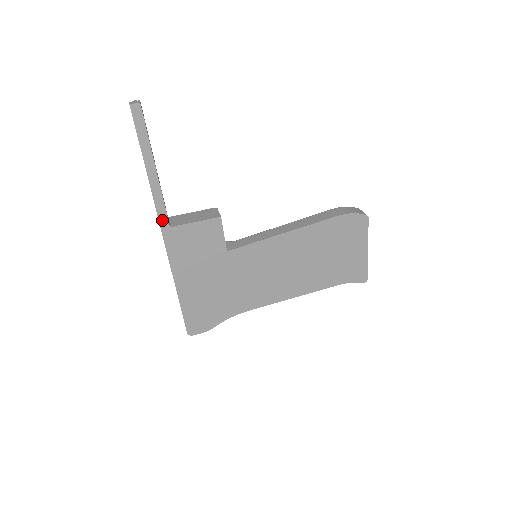
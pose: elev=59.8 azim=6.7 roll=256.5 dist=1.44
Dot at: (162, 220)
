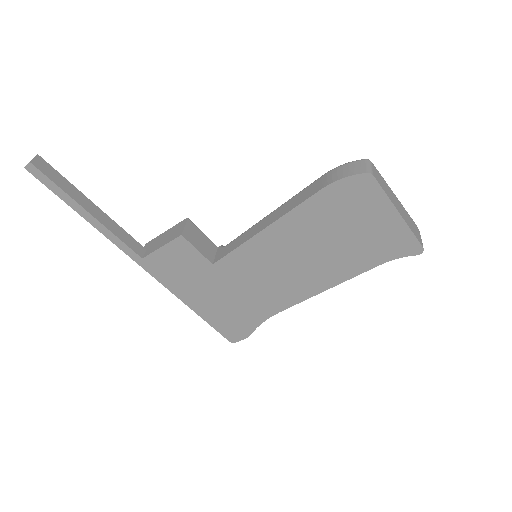
Dot at: (131, 254)
